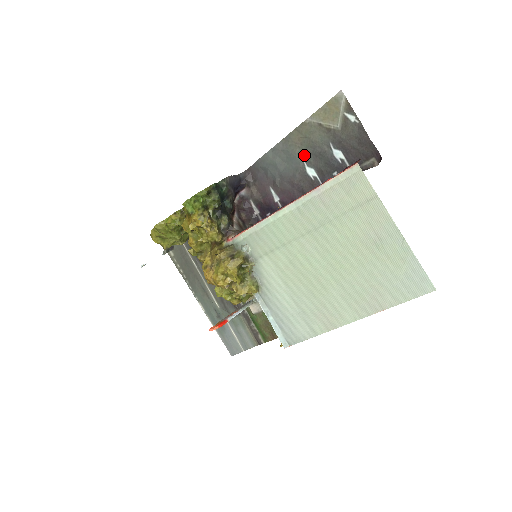
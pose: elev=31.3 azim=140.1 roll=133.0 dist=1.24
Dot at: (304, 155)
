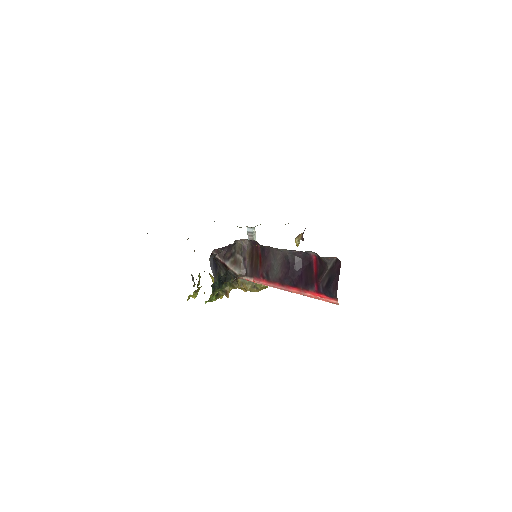
Dot at: occluded
